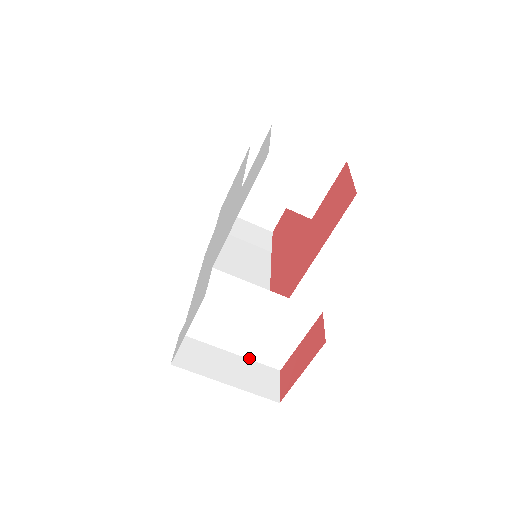
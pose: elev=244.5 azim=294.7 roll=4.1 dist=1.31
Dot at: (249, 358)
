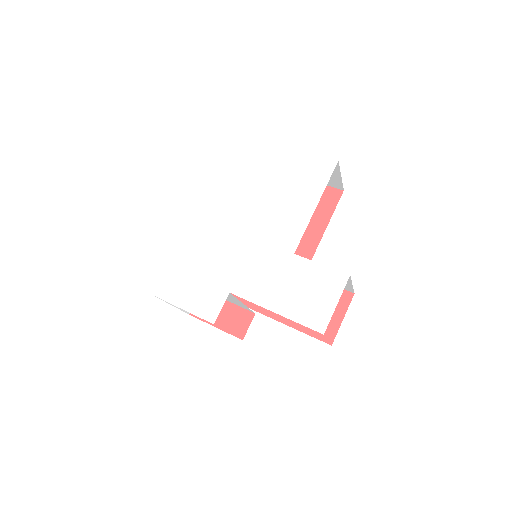
Dot at: occluded
